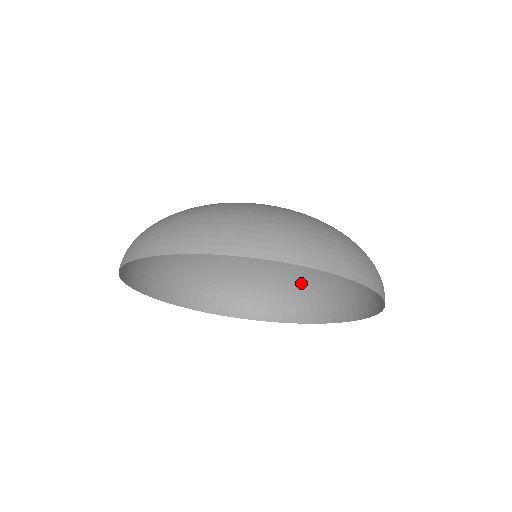
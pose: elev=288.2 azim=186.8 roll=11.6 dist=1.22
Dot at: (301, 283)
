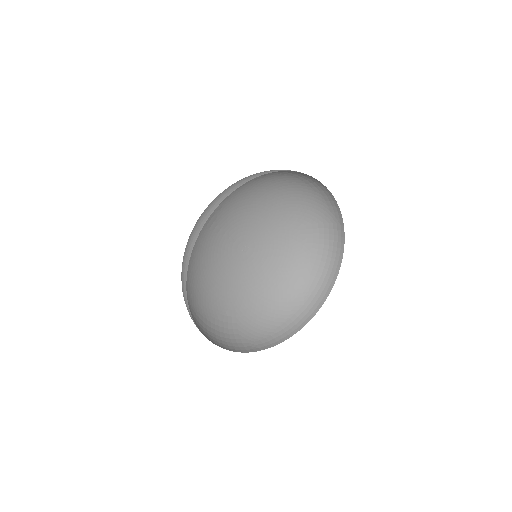
Dot at: (230, 322)
